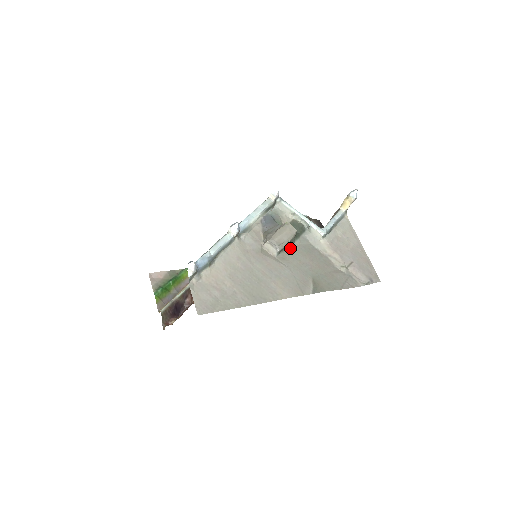
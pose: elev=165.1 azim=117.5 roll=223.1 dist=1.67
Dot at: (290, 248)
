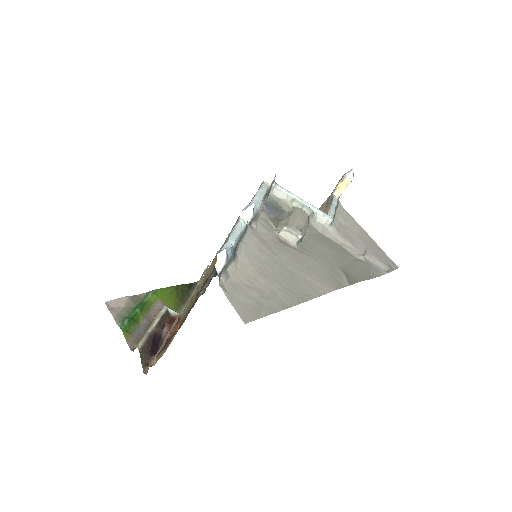
Dot at: (304, 237)
